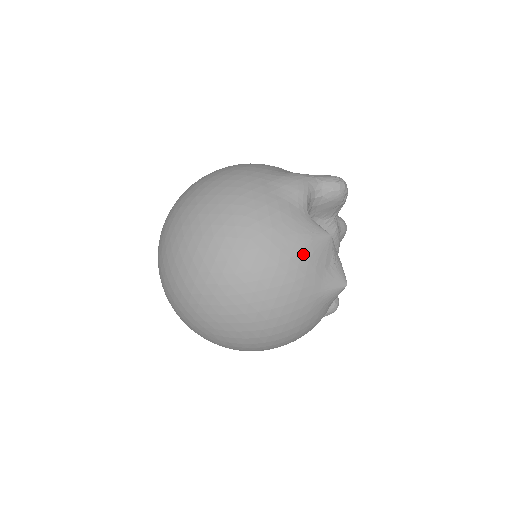
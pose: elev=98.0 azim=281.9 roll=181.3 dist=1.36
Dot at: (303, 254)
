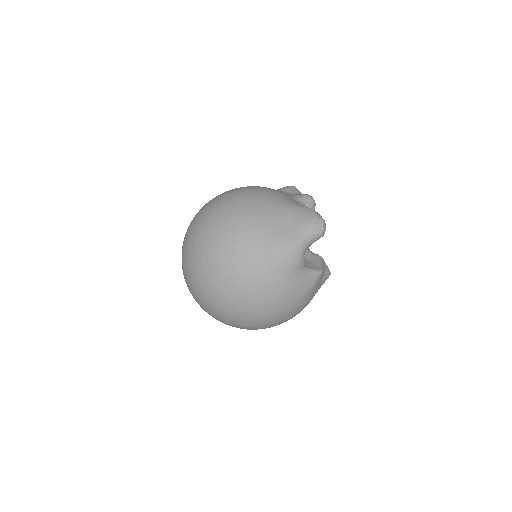
Dot at: (309, 296)
